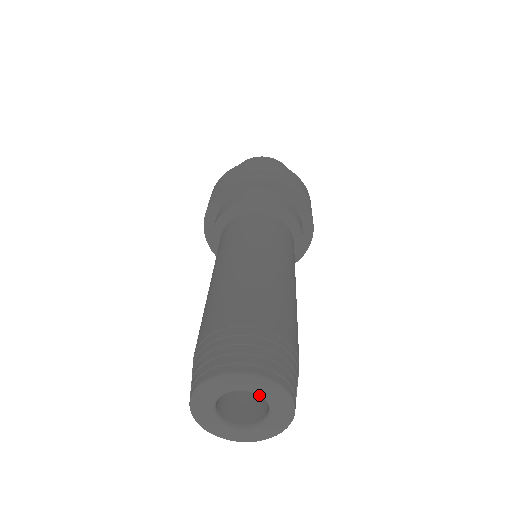
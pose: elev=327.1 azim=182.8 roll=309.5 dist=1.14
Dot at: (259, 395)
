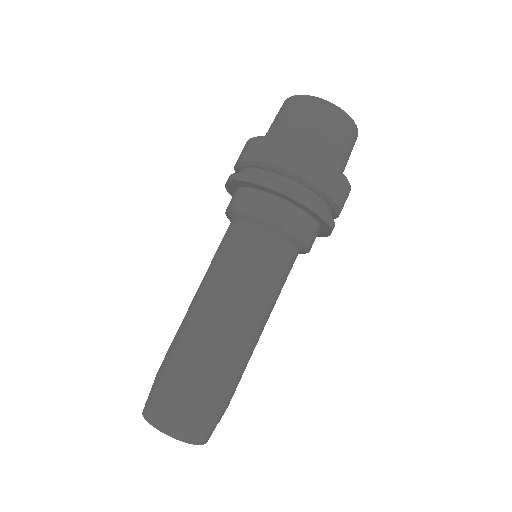
Dot at: occluded
